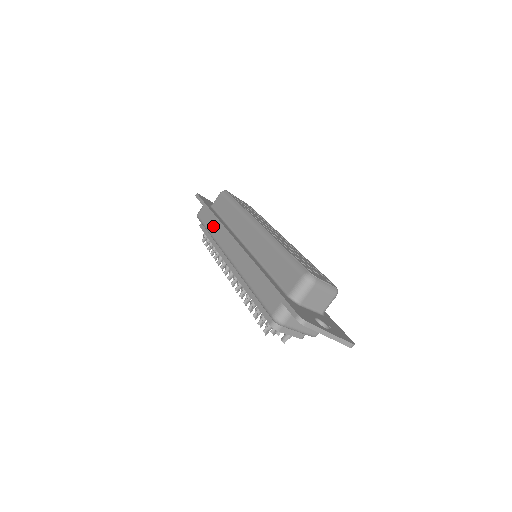
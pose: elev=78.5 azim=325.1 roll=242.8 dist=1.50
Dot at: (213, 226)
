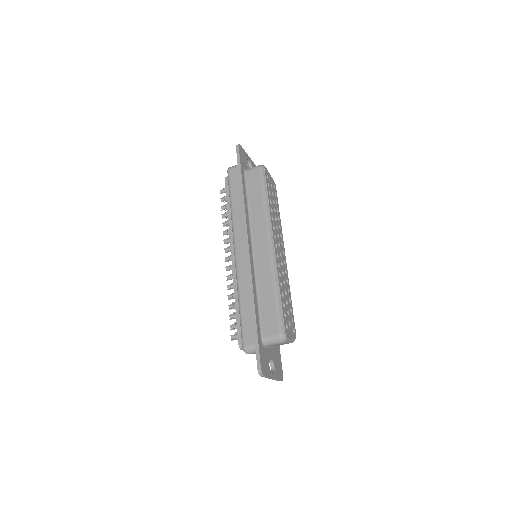
Dot at: (237, 204)
